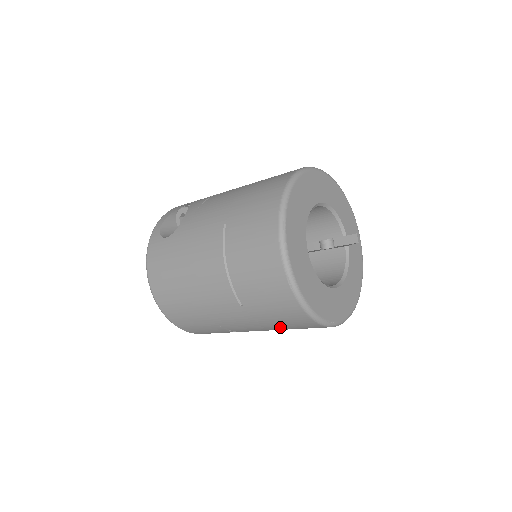
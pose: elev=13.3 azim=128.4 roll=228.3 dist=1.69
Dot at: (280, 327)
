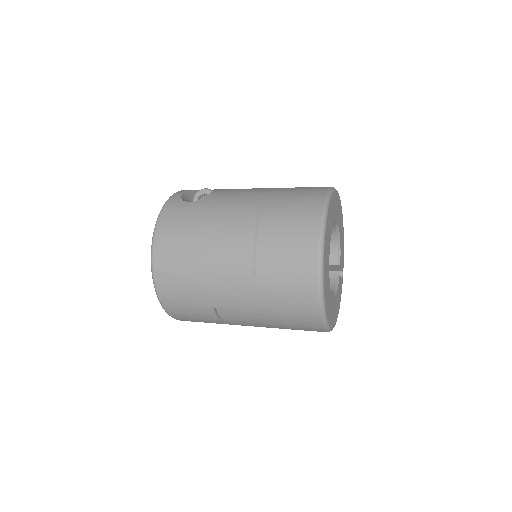
Dot at: (276, 313)
